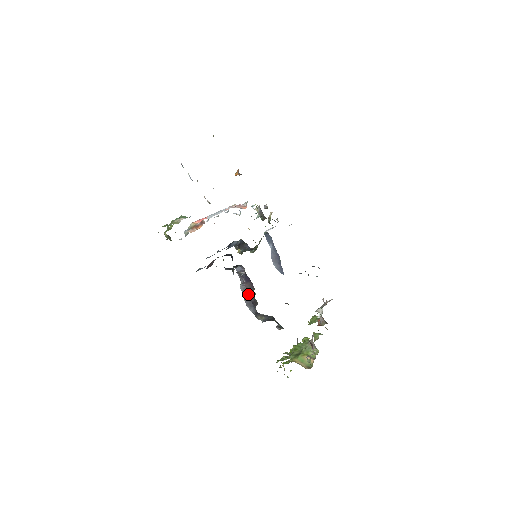
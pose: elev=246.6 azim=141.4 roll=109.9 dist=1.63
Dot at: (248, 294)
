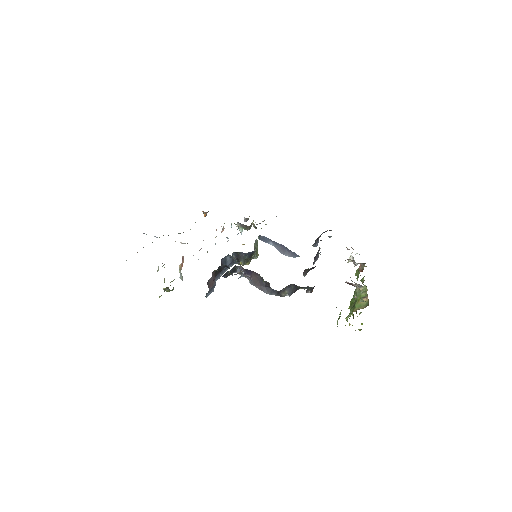
Dot at: (260, 284)
